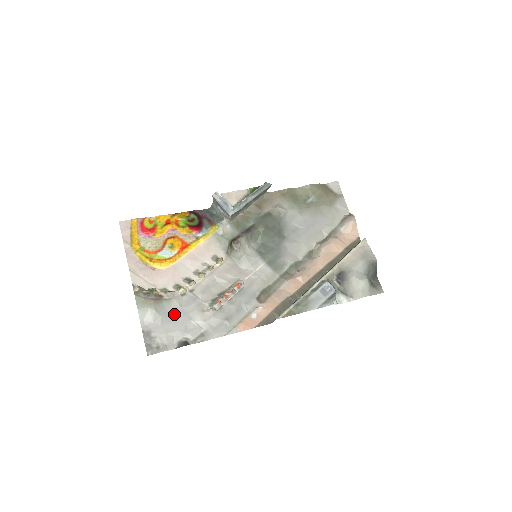
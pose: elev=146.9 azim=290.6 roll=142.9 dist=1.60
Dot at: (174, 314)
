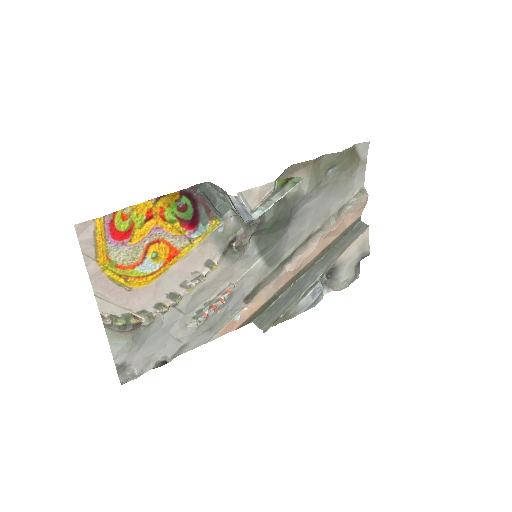
Dot at: (153, 337)
